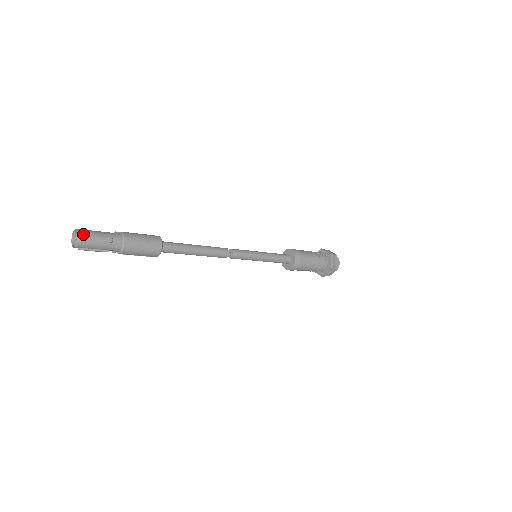
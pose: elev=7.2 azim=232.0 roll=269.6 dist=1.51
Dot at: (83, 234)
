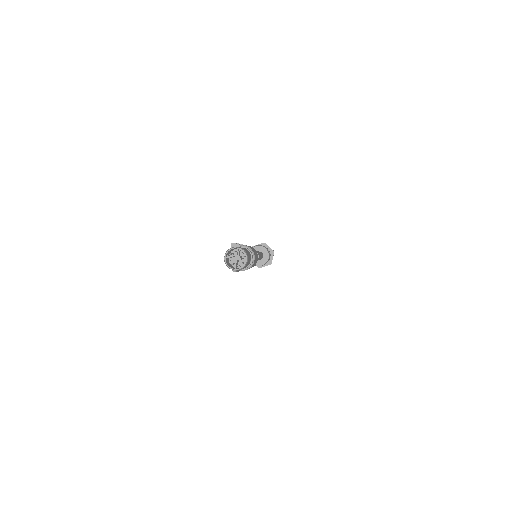
Dot at: (248, 256)
